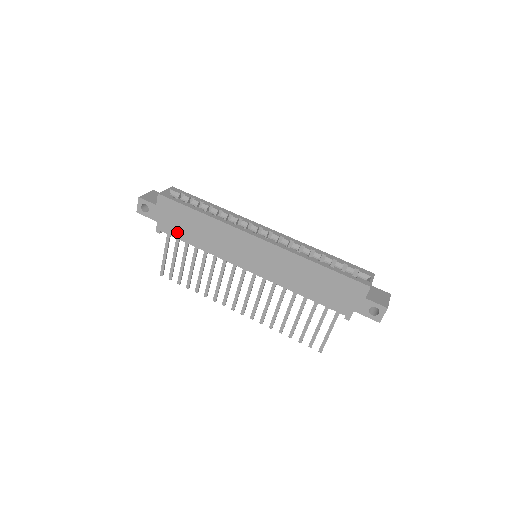
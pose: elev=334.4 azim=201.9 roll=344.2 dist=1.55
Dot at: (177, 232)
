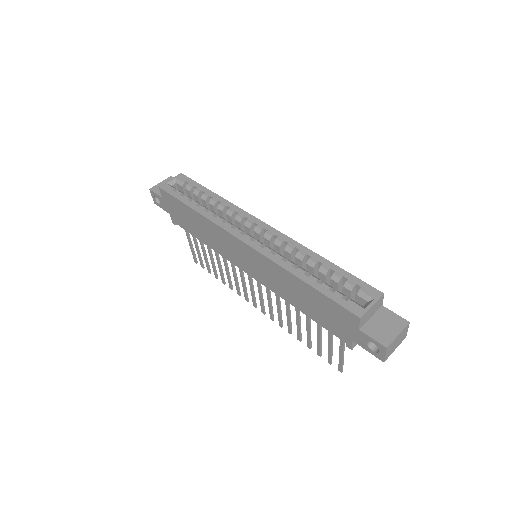
Dot at: (185, 226)
